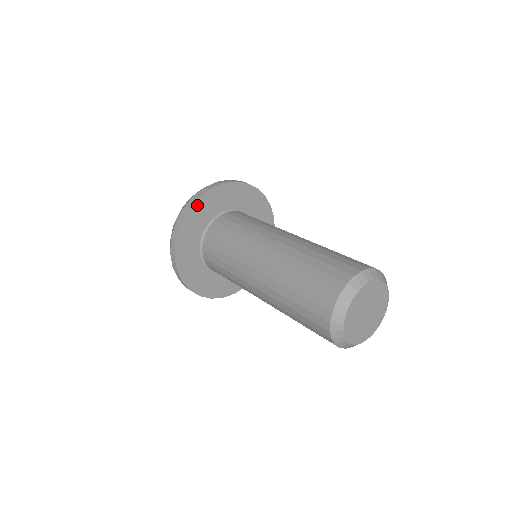
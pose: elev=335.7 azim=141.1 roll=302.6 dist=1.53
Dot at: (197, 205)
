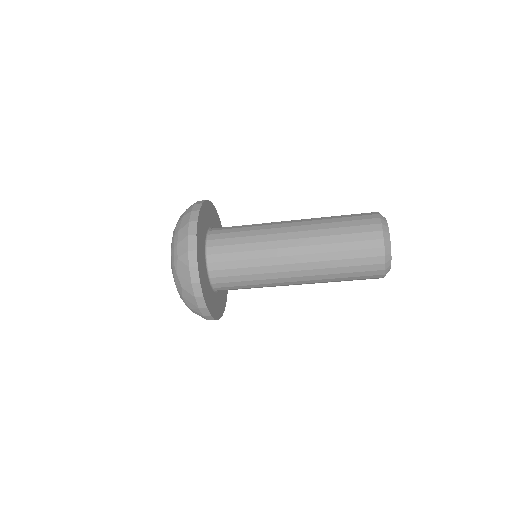
Dot at: (202, 209)
